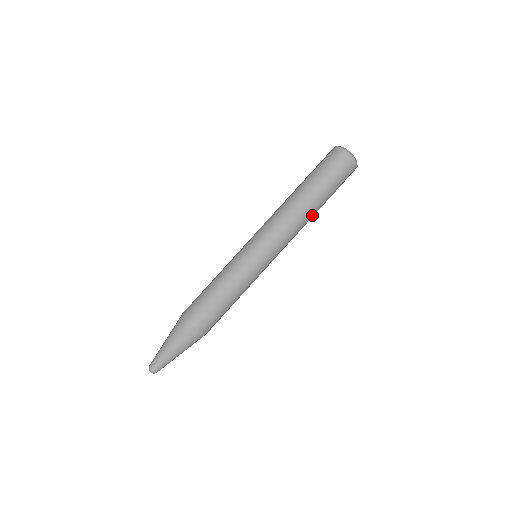
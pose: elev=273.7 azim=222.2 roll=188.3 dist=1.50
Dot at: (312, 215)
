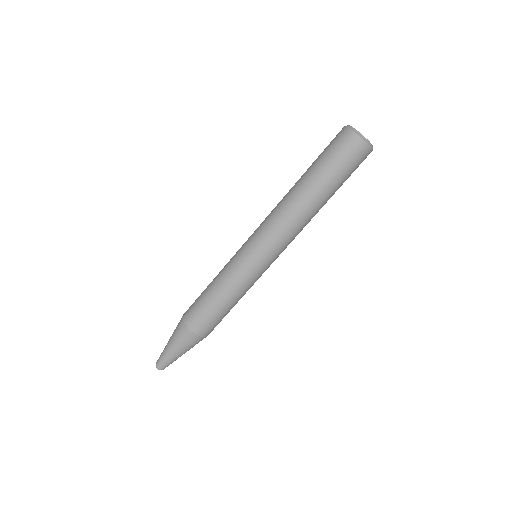
Dot at: occluded
